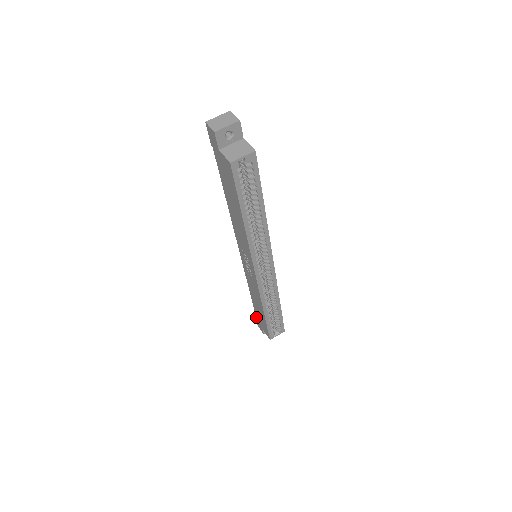
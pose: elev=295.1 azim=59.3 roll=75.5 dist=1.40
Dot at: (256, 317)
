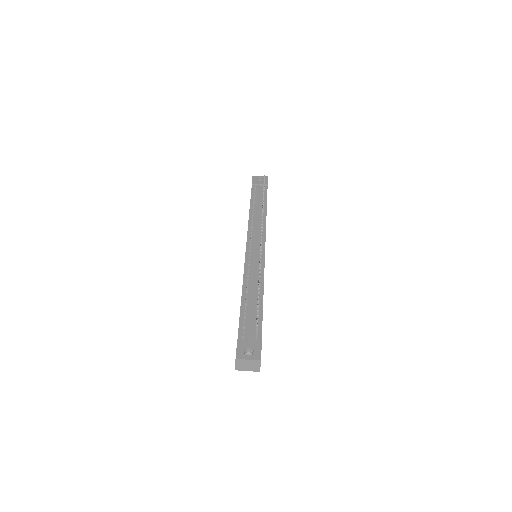
Dot at: occluded
